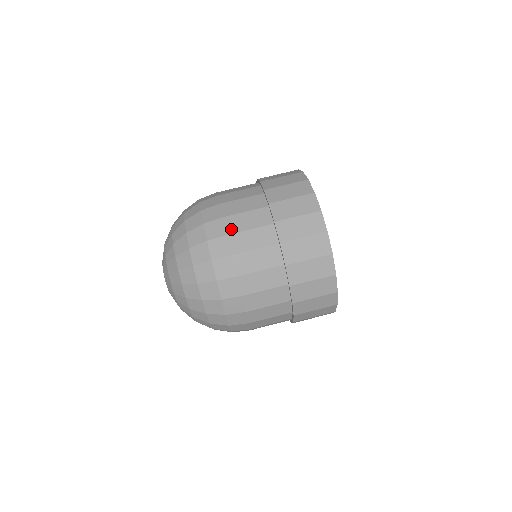
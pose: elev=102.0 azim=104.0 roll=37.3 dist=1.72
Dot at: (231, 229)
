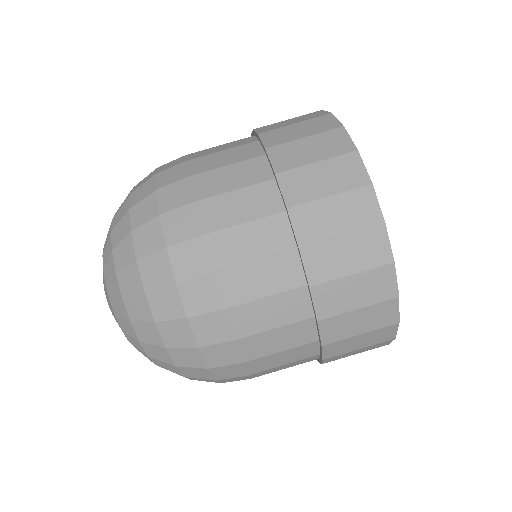
Dot at: (209, 224)
